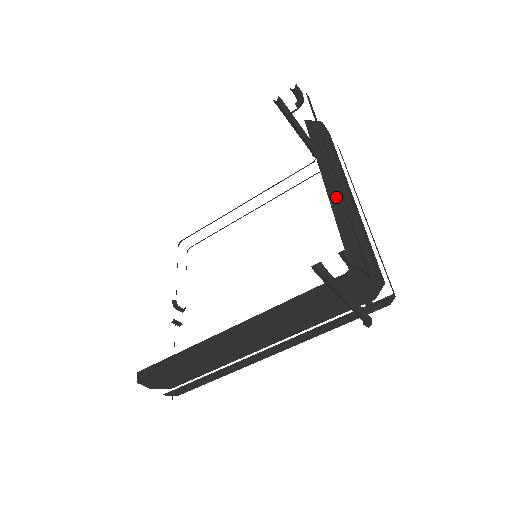
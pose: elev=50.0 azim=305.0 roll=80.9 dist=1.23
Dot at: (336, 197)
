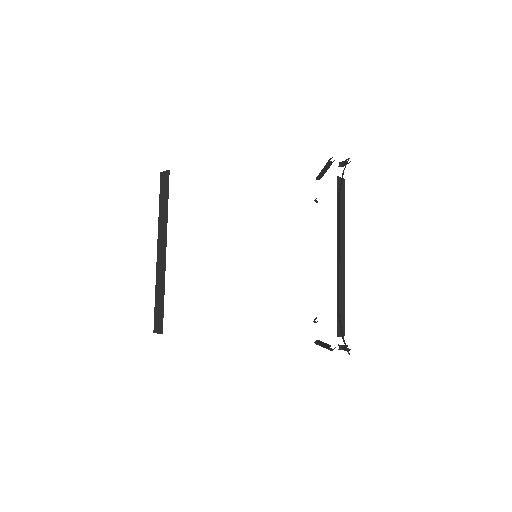
Dot at: (340, 271)
